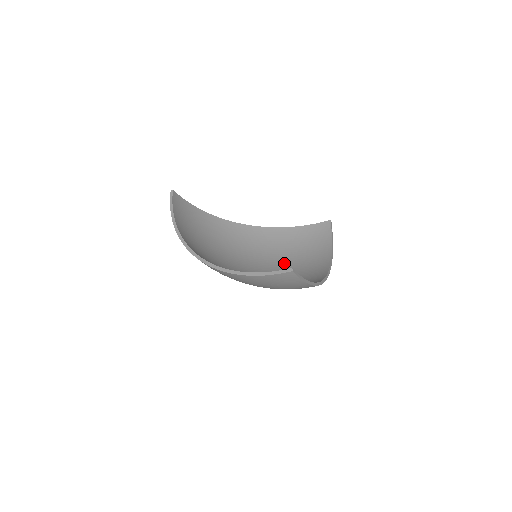
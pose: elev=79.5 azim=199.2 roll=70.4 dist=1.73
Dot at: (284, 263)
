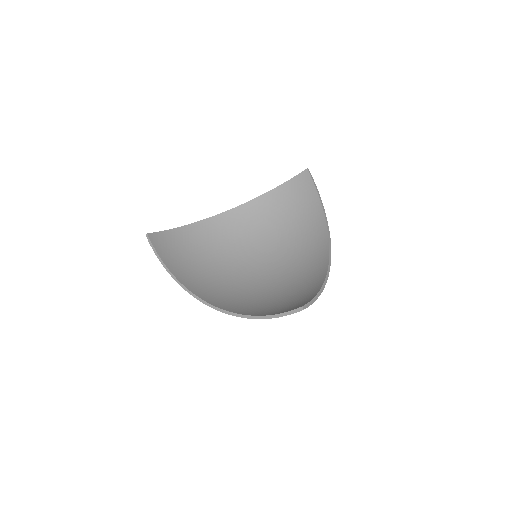
Dot at: (283, 239)
